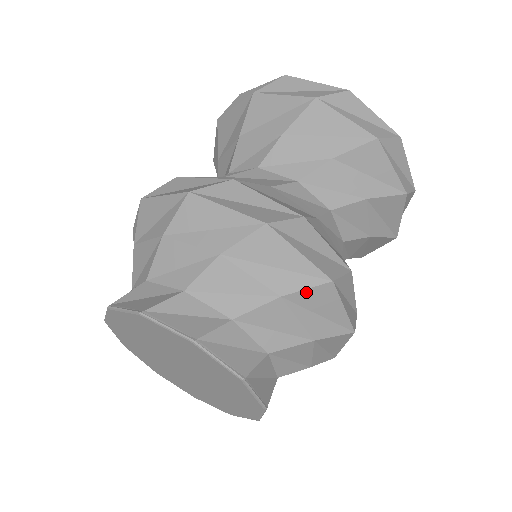
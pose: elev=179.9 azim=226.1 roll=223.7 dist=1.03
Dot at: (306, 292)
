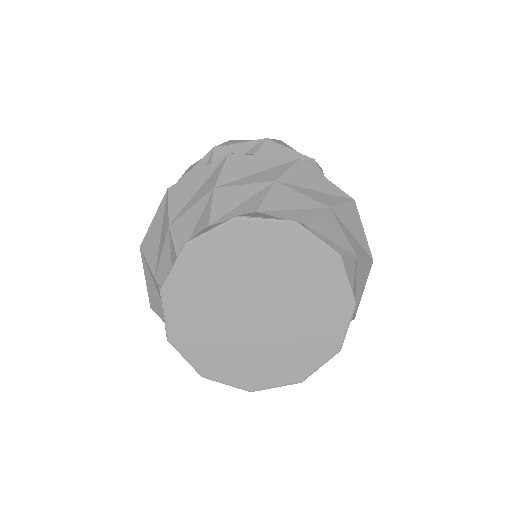
Dot at: (364, 261)
